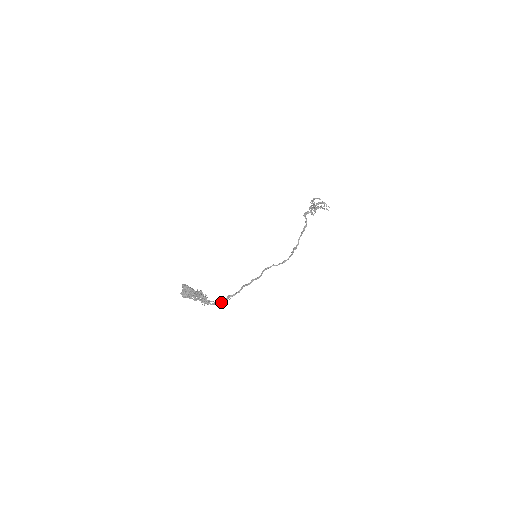
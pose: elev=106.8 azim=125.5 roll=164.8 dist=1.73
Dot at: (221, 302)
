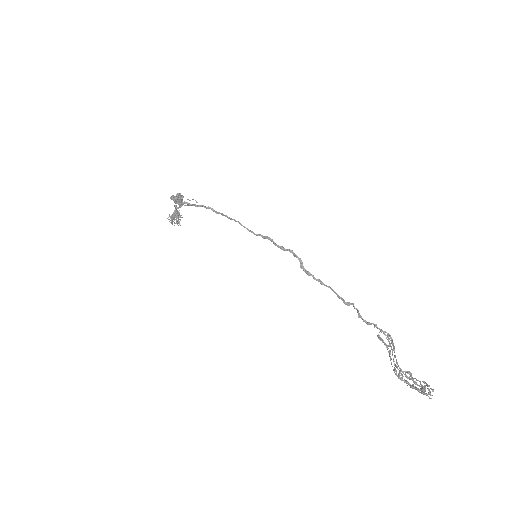
Dot at: (187, 203)
